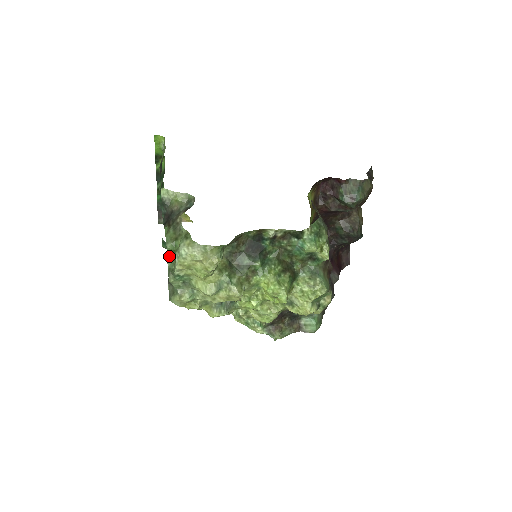
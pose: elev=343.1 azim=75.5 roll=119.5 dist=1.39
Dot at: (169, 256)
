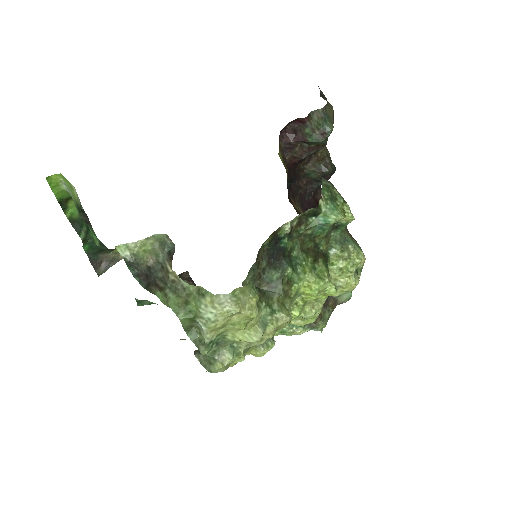
Dot at: (186, 327)
